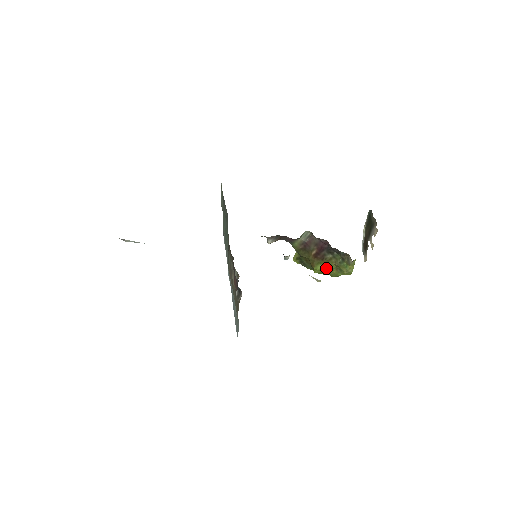
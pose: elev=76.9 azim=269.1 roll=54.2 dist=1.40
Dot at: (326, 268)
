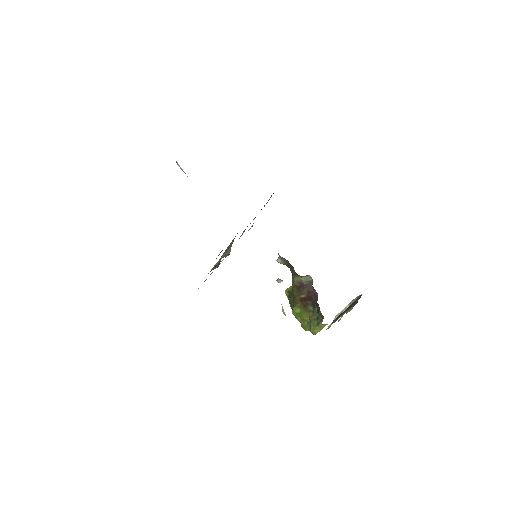
Dot at: (302, 315)
